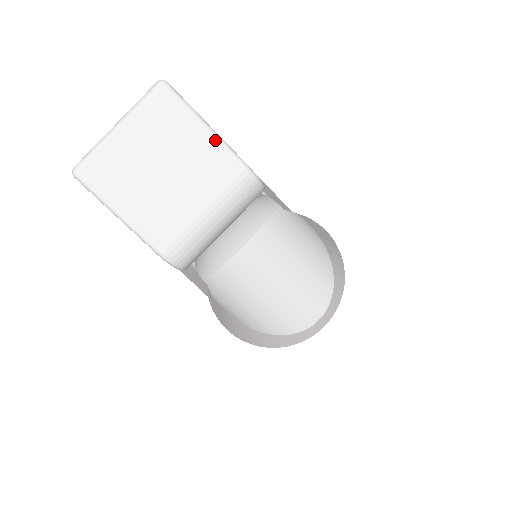
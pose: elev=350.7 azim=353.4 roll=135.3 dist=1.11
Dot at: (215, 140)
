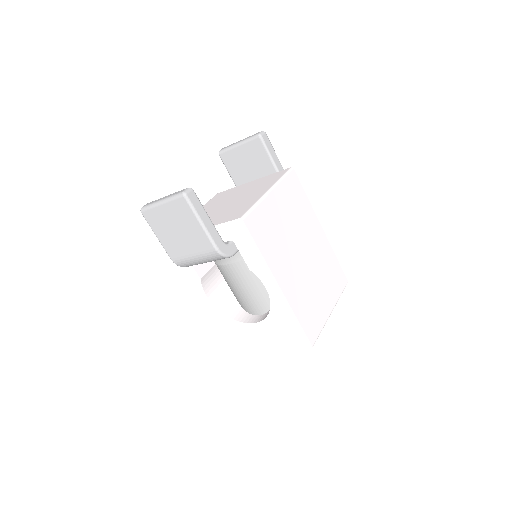
Dot at: (204, 232)
